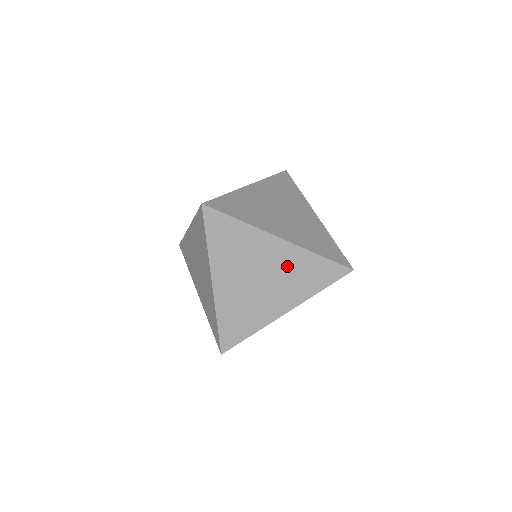
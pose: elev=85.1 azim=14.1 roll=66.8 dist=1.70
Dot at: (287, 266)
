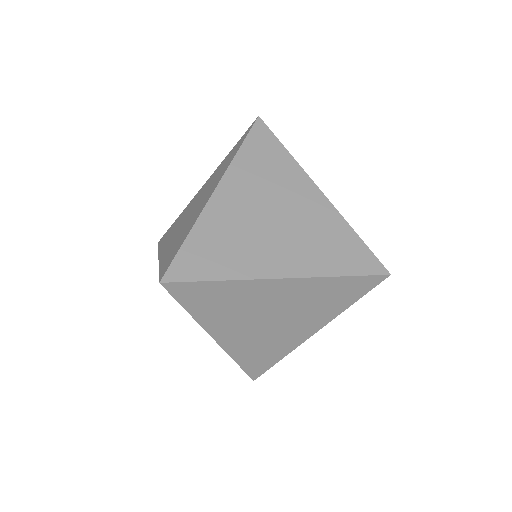
Dot at: (313, 223)
